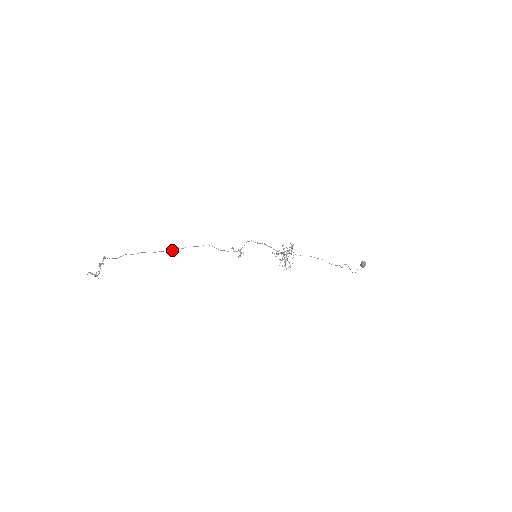
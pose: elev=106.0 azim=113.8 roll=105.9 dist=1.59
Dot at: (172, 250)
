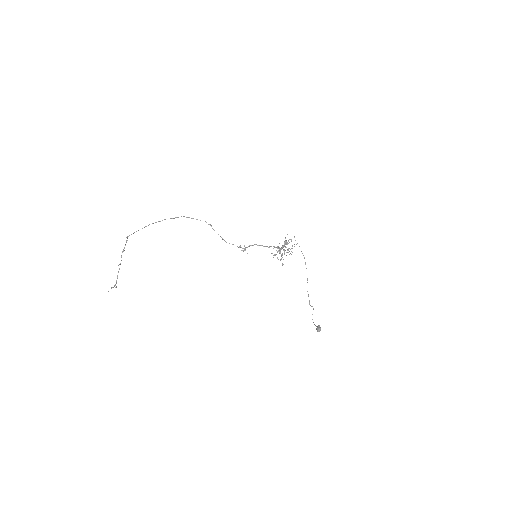
Dot at: (191, 218)
